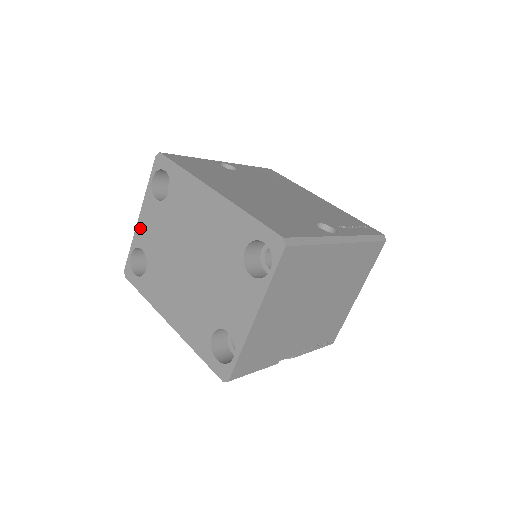
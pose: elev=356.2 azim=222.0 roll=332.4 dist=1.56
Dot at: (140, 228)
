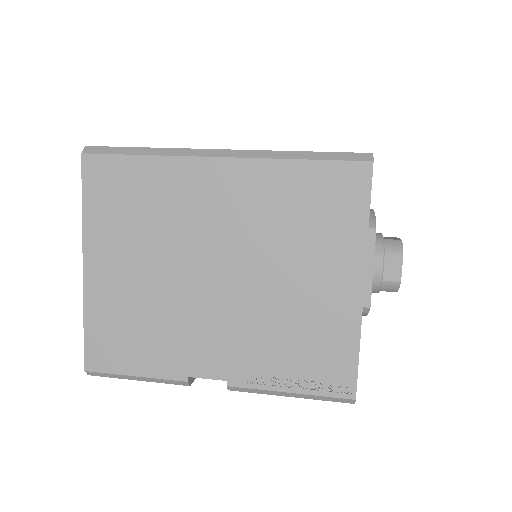
Dot at: occluded
